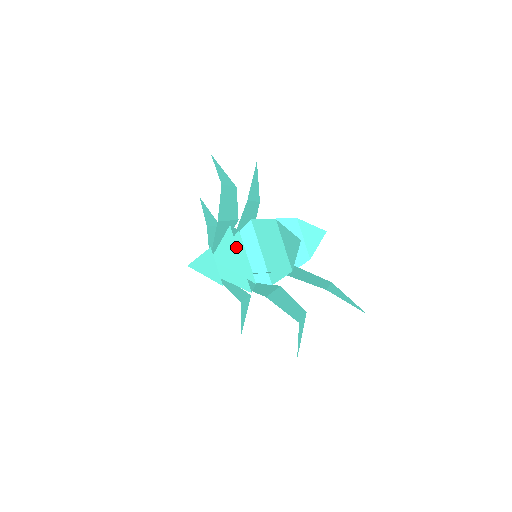
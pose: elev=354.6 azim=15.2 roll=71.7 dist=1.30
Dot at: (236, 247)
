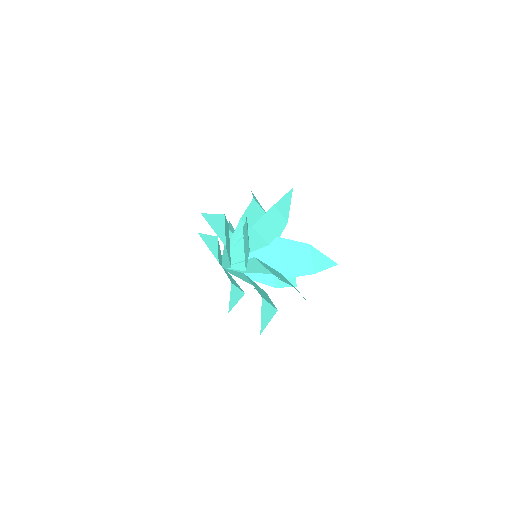
Dot at: (264, 309)
